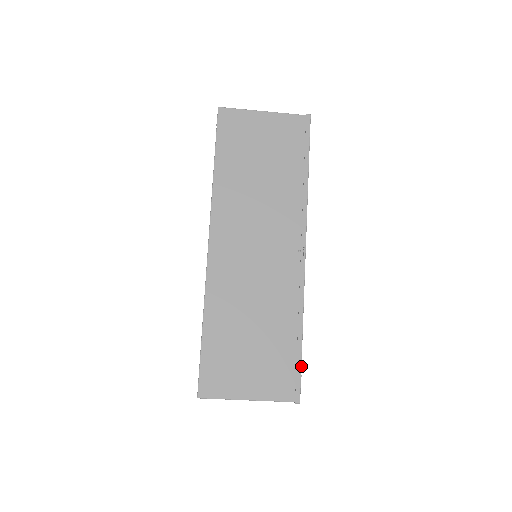
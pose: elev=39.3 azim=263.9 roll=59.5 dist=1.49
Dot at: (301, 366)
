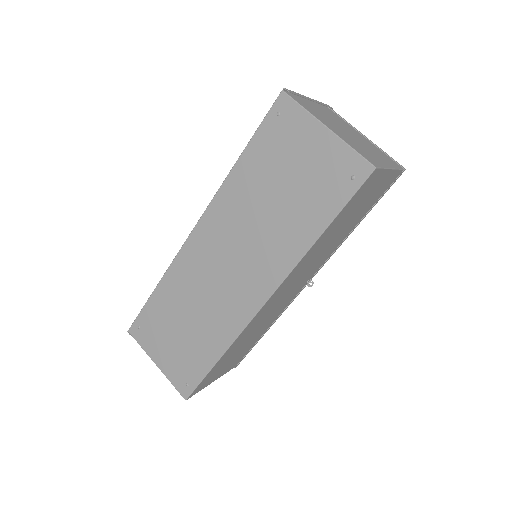
Dot at: occluded
